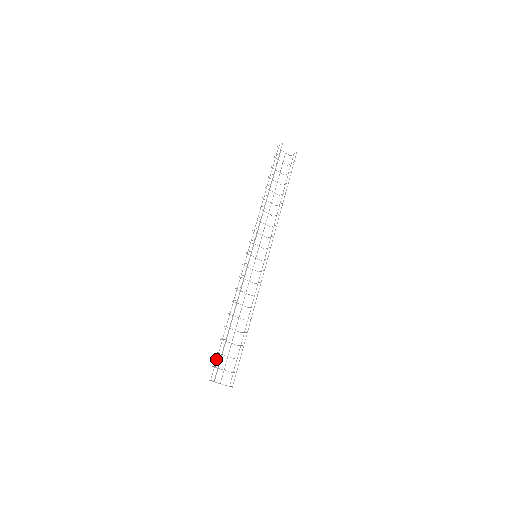
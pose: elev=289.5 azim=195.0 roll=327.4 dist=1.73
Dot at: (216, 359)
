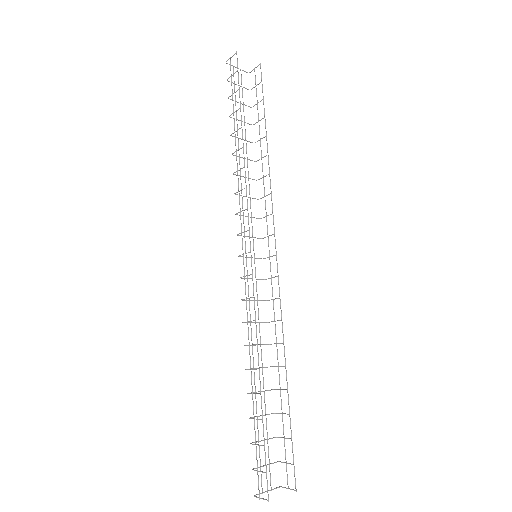
Dot at: (256, 458)
